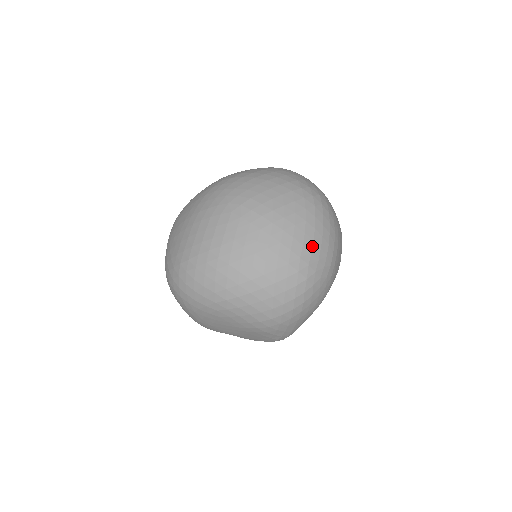
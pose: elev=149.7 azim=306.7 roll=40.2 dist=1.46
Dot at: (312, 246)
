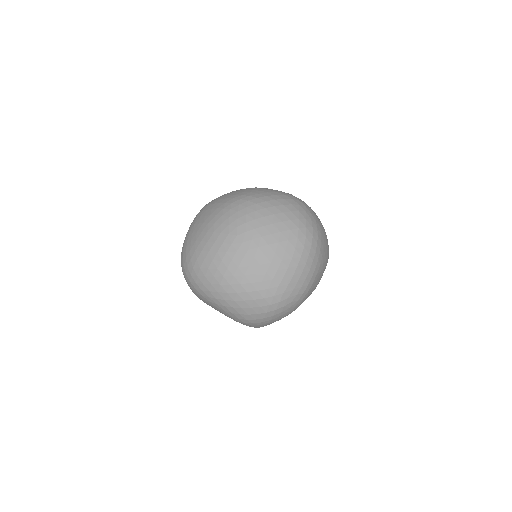
Dot at: (291, 279)
